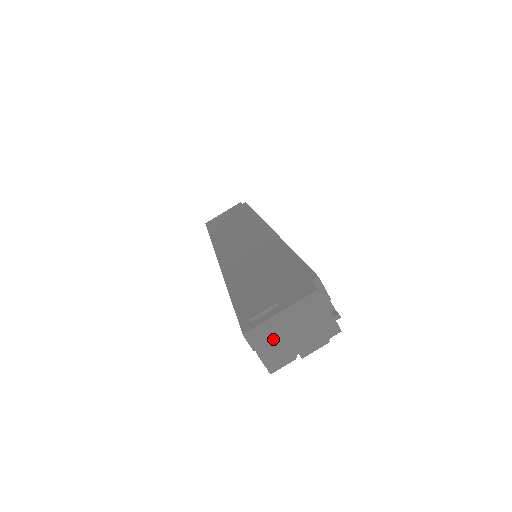
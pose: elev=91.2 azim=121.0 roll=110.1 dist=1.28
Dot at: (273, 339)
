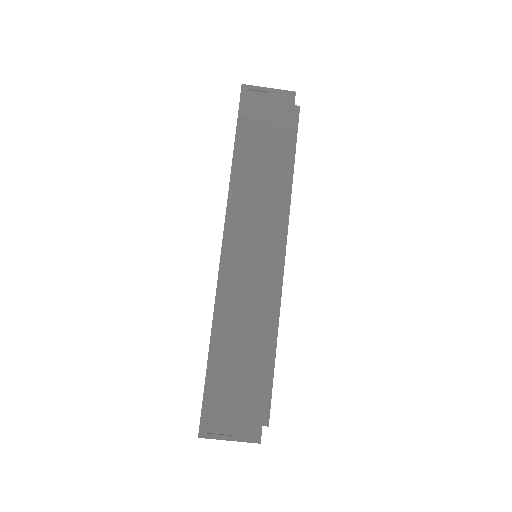
Dot at: occluded
